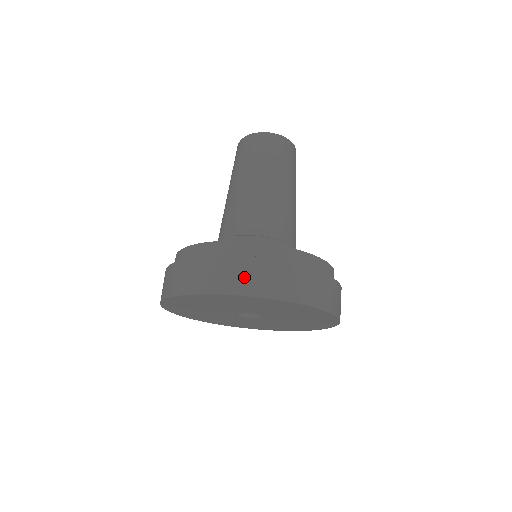
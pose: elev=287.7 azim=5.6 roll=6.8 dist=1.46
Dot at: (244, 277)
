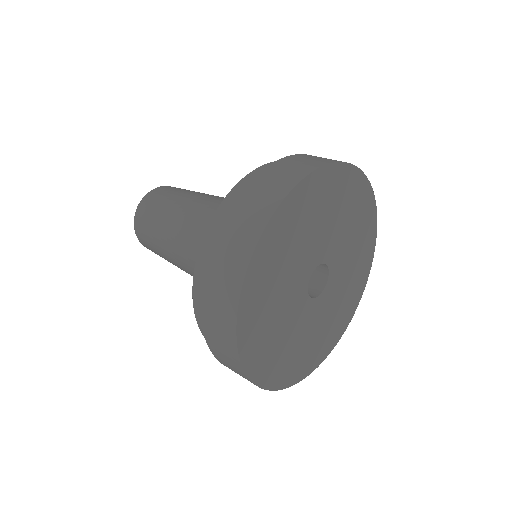
Dot at: (237, 237)
